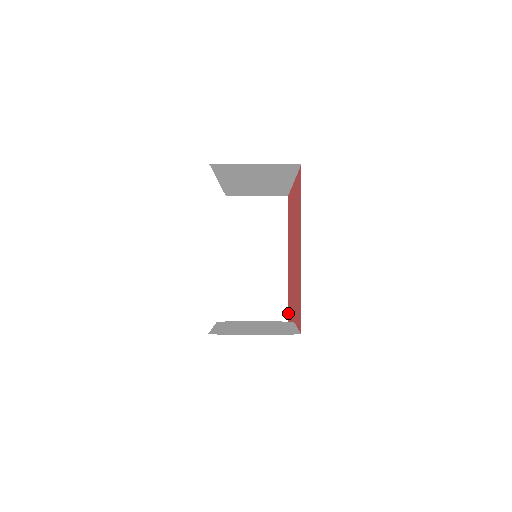
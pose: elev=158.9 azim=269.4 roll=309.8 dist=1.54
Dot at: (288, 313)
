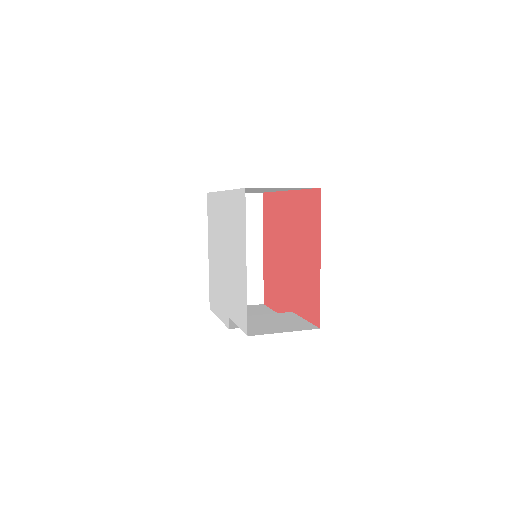
Dot at: (267, 298)
